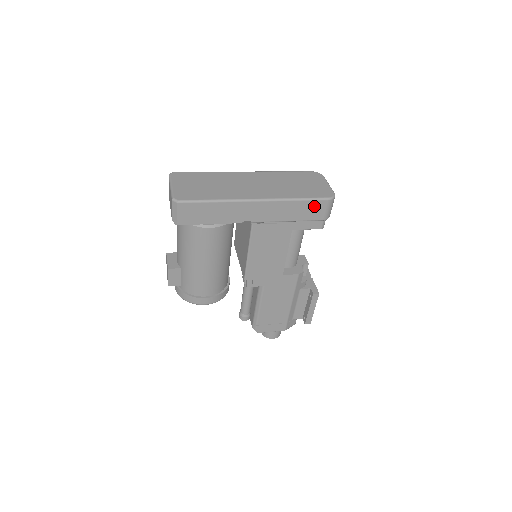
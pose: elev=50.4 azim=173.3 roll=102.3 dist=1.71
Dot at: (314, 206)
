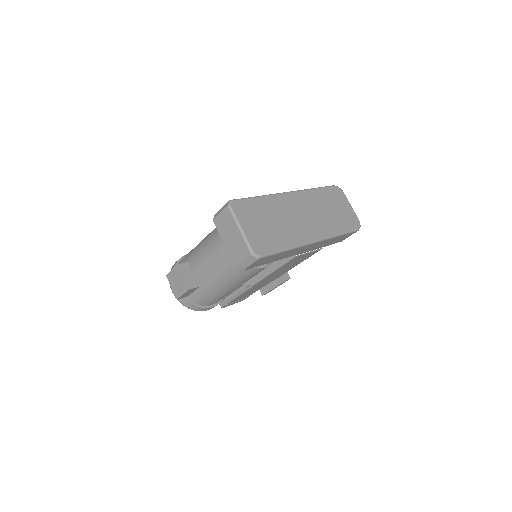
Dot at: (345, 236)
